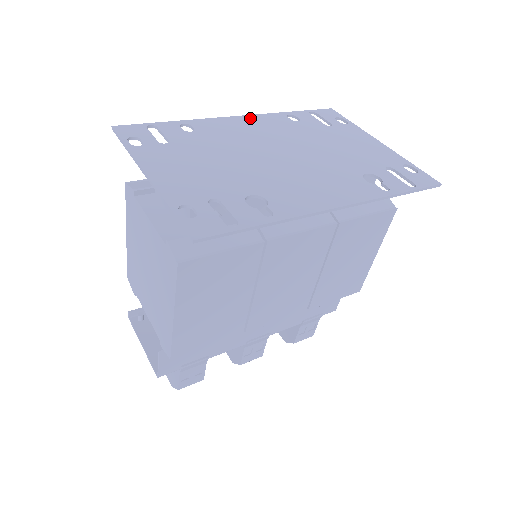
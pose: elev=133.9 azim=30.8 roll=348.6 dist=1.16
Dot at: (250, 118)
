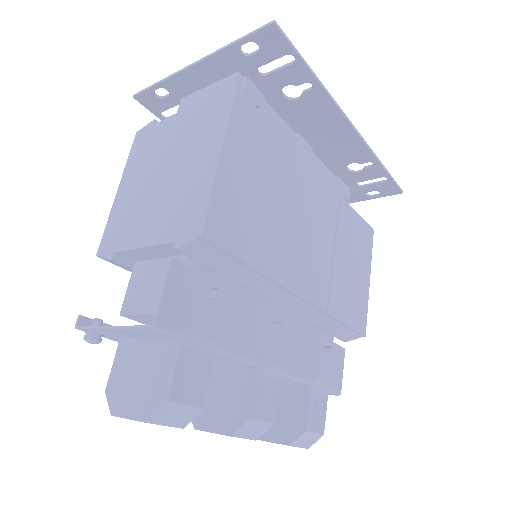
Dot at: occluded
